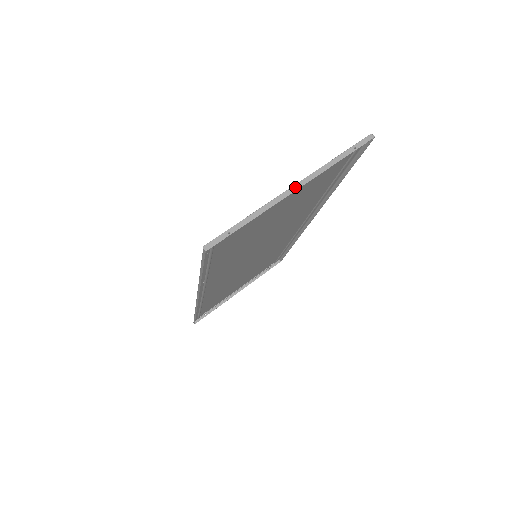
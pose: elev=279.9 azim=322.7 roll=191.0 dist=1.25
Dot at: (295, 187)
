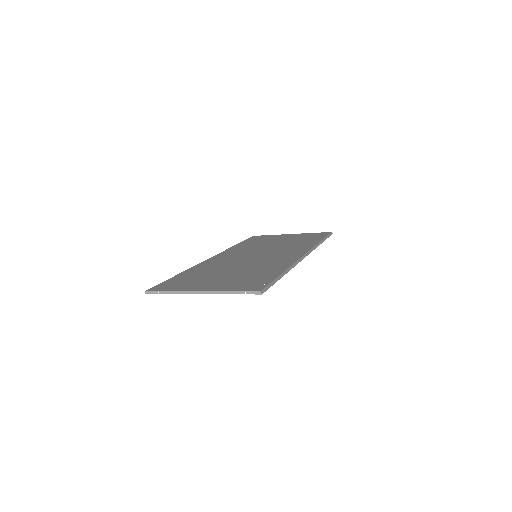
Dot at: (200, 292)
